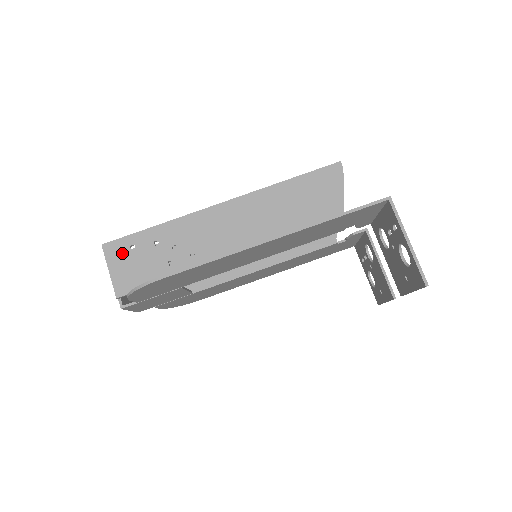
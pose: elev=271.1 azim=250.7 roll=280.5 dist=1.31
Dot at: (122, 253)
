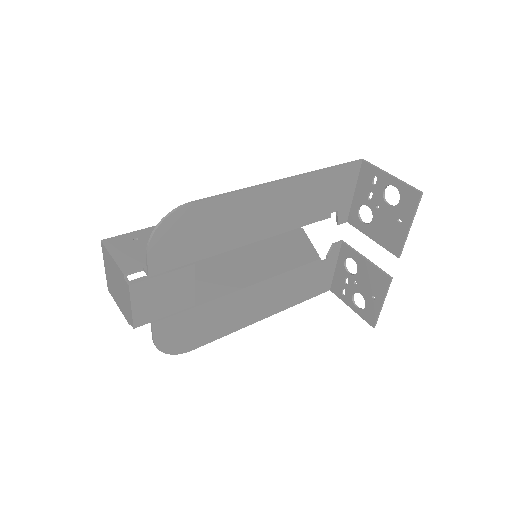
Dot at: (125, 244)
